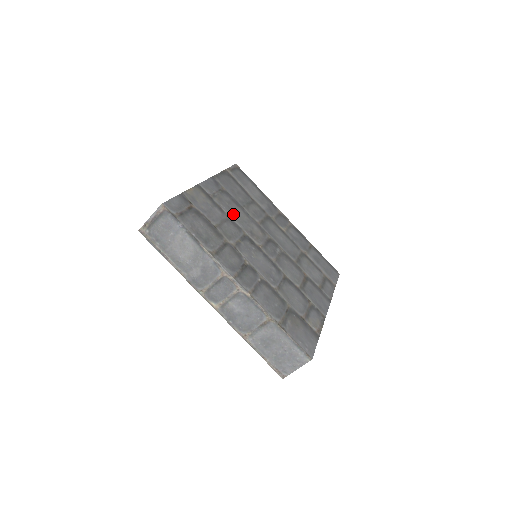
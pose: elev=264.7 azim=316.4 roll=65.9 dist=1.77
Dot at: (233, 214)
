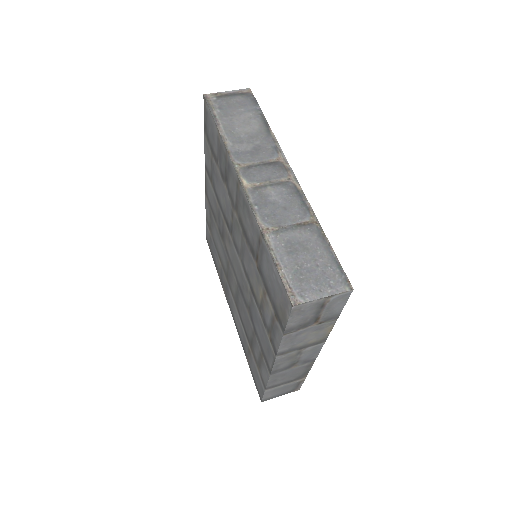
Dot at: occluded
